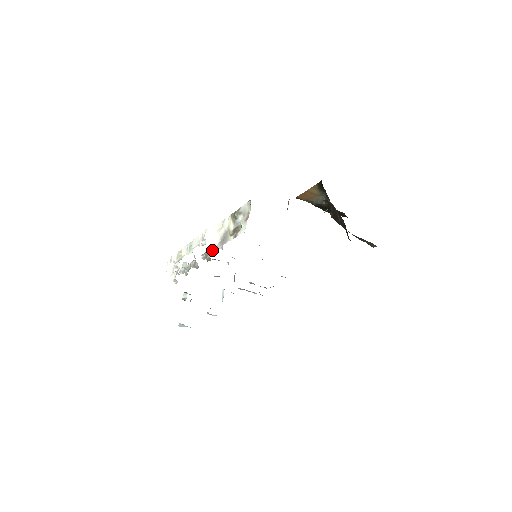
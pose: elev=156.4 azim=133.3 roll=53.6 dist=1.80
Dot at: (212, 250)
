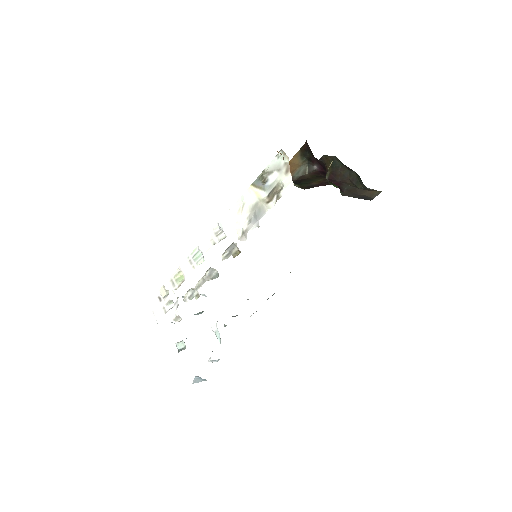
Dot at: (240, 237)
